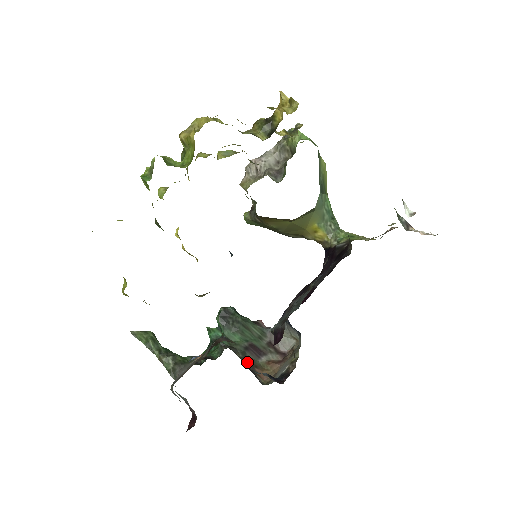
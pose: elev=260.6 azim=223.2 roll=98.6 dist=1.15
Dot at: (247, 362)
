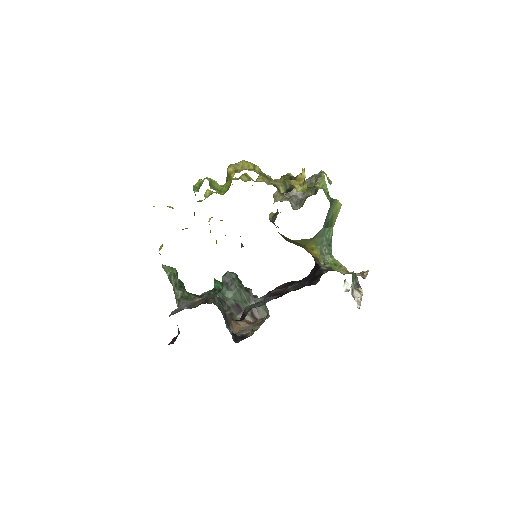
Dot at: (228, 315)
